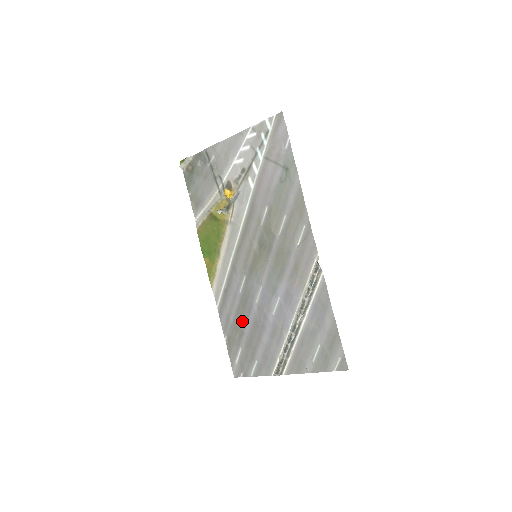
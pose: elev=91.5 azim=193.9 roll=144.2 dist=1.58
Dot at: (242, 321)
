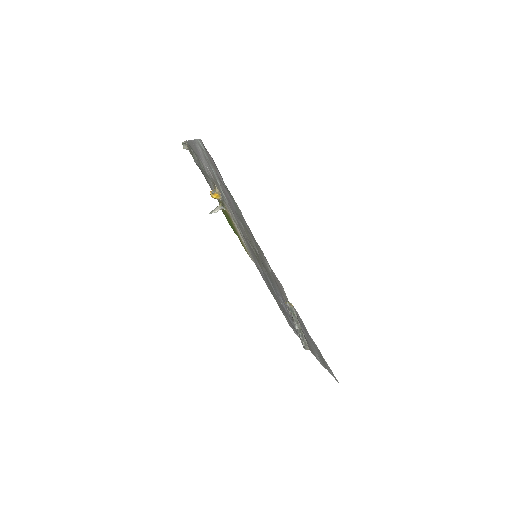
Dot at: (274, 295)
